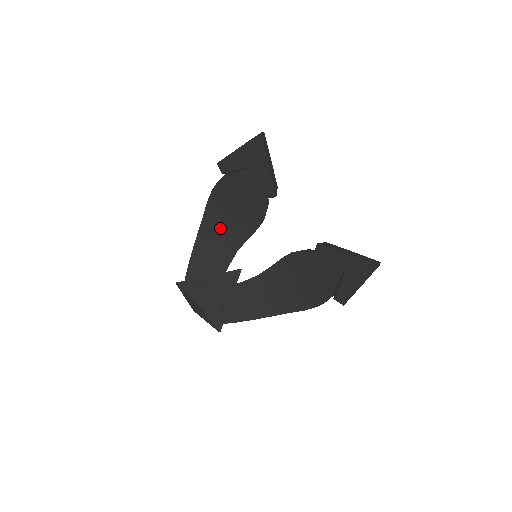
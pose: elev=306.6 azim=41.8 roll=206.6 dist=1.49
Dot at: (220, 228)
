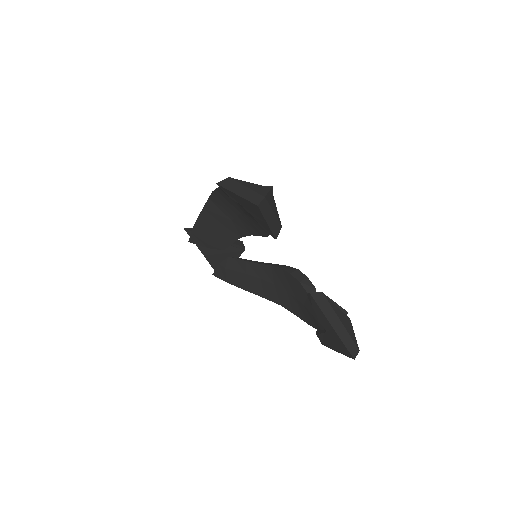
Dot at: (225, 215)
